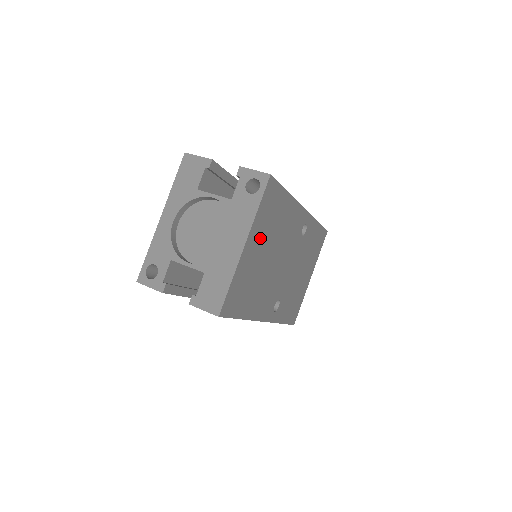
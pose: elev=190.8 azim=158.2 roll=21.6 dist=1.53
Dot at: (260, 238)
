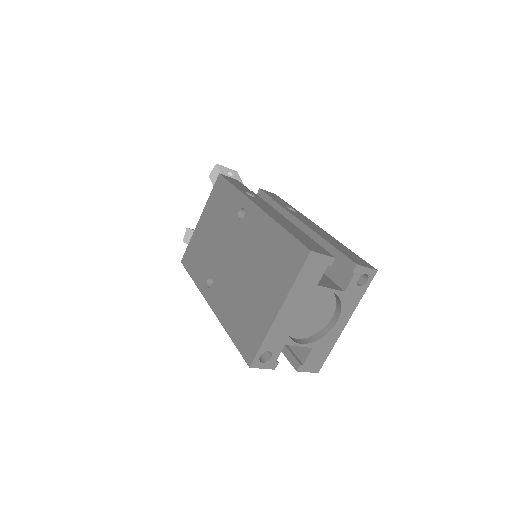
Dot at: occluded
